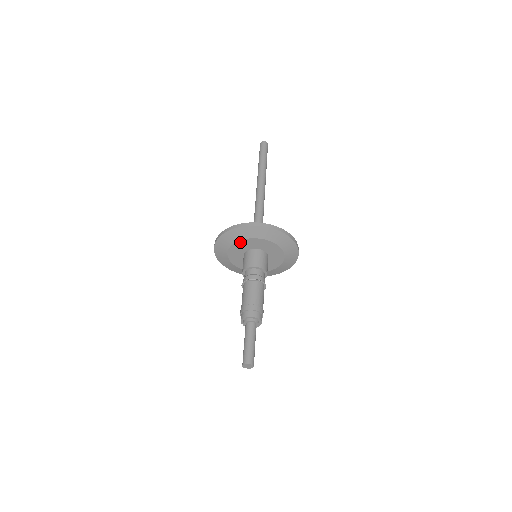
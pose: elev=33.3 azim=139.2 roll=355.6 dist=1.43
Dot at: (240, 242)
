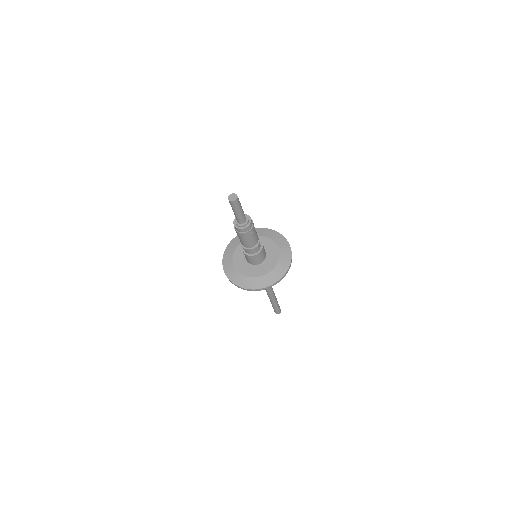
Dot at: occluded
